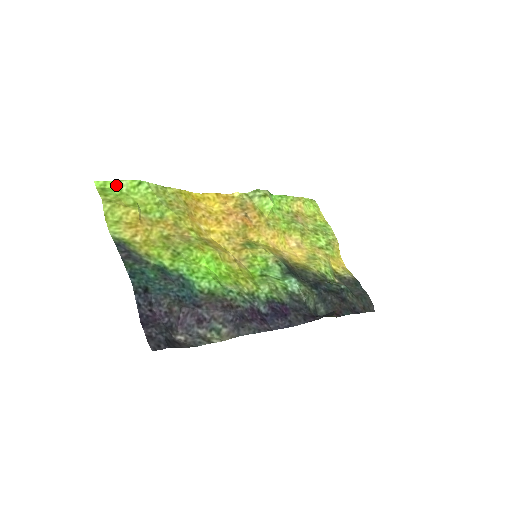
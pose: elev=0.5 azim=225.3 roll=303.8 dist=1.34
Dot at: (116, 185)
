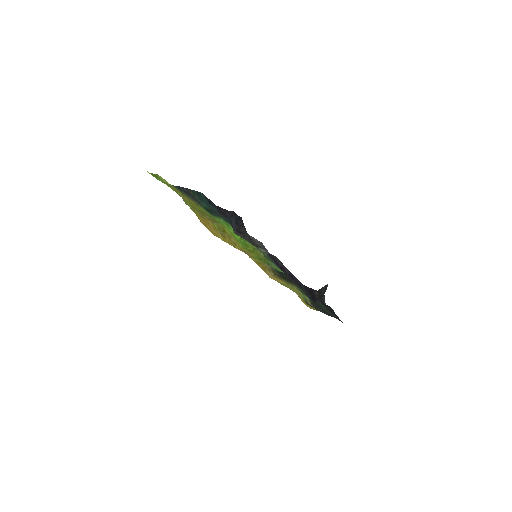
Dot at: occluded
